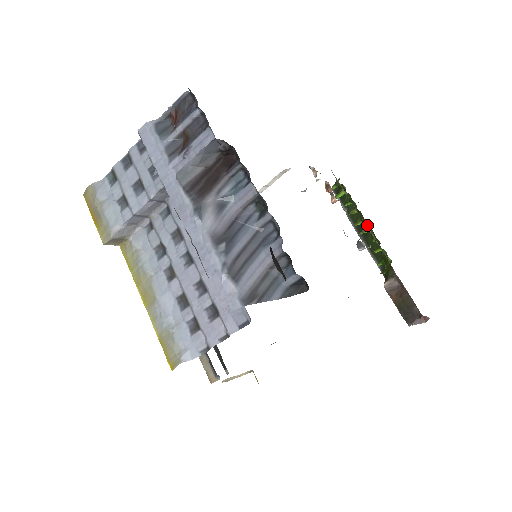
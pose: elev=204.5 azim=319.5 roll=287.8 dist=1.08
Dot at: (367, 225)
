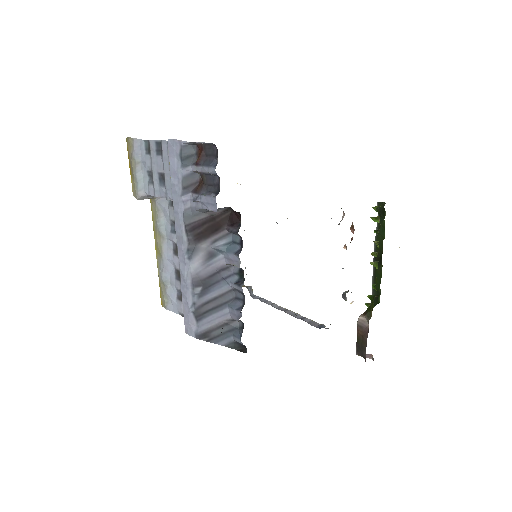
Dot at: occluded
